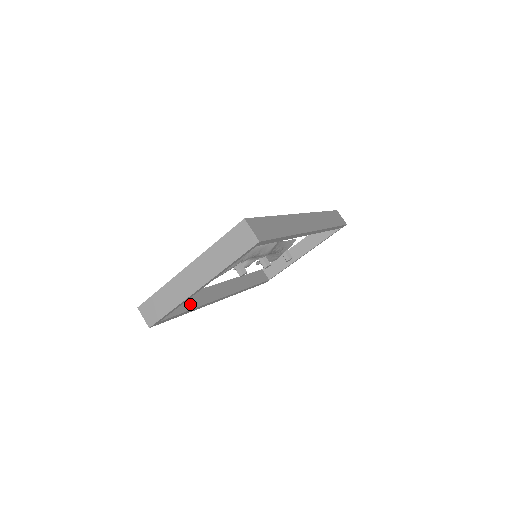
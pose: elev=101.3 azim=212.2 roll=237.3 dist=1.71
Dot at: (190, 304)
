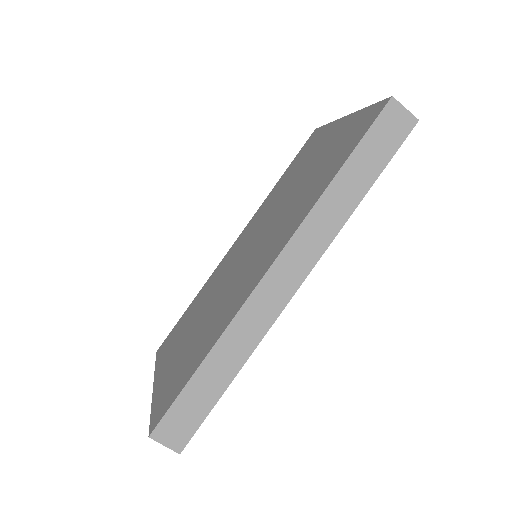
Dot at: occluded
